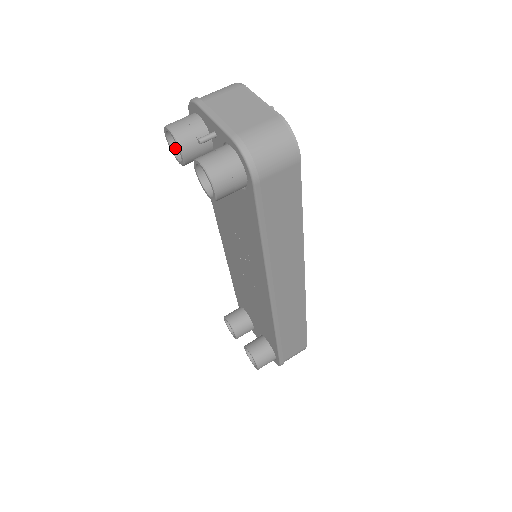
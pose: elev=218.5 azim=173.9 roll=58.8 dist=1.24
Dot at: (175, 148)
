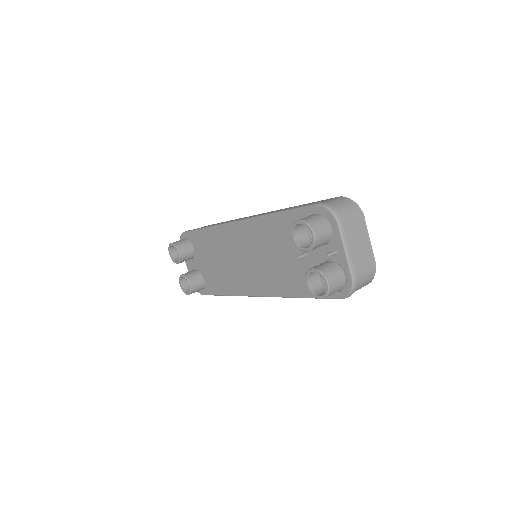
Dot at: (296, 227)
